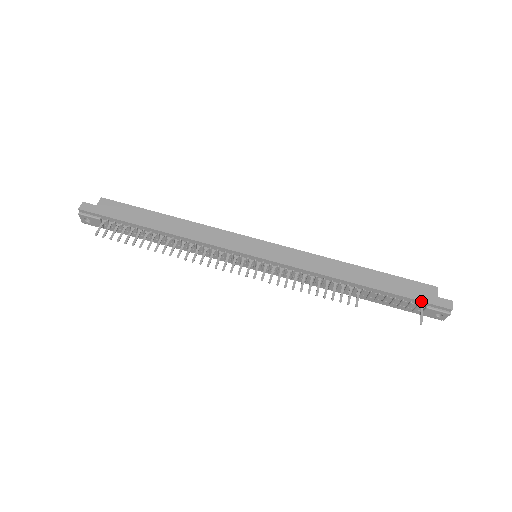
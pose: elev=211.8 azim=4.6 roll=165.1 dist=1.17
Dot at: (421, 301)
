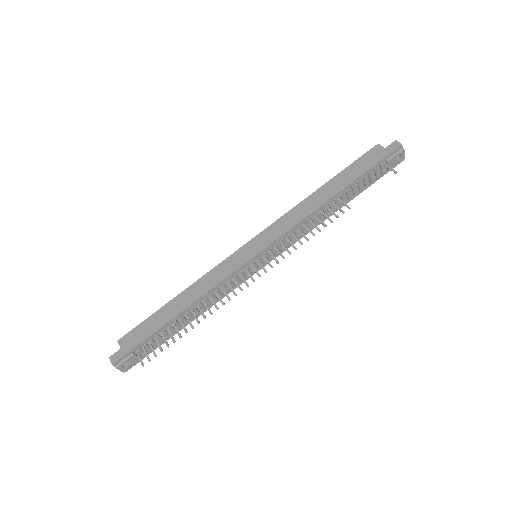
Dot at: (379, 161)
